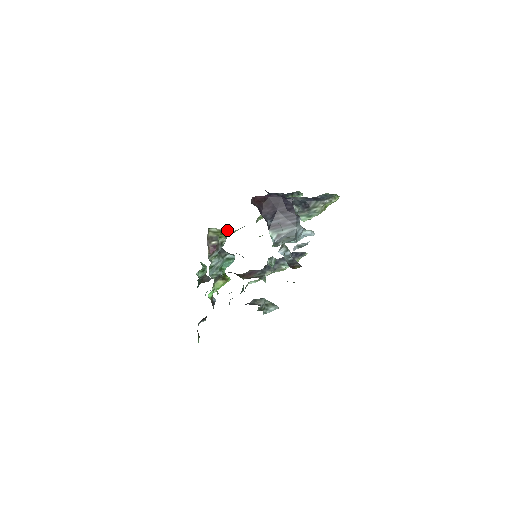
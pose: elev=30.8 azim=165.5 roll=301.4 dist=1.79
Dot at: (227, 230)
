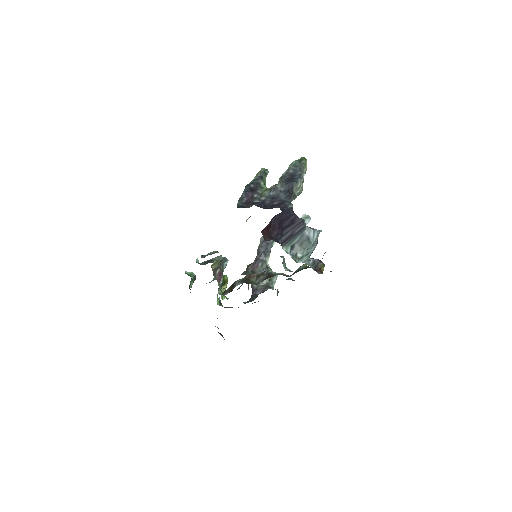
Dot at: occluded
